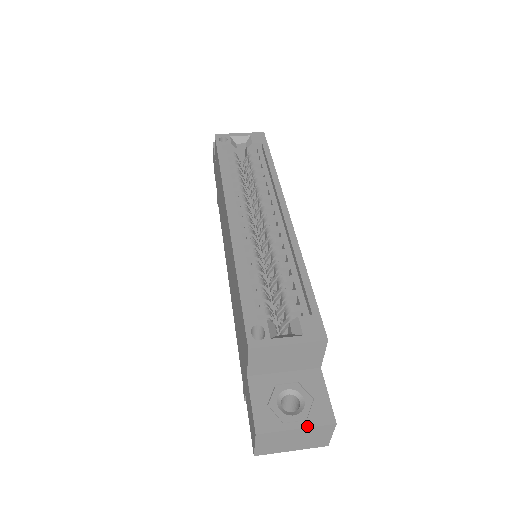
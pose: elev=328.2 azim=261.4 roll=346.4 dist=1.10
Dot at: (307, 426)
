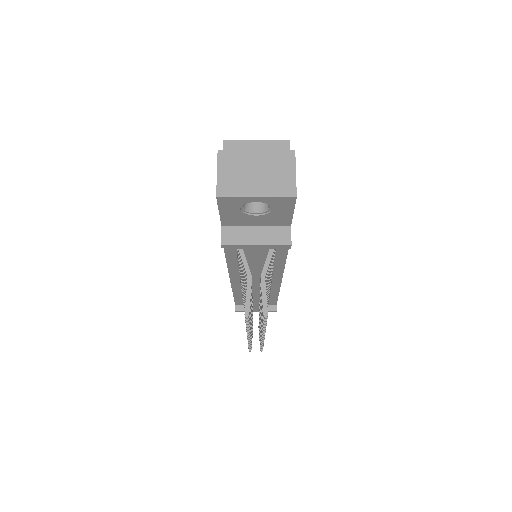
Dot at: (267, 150)
